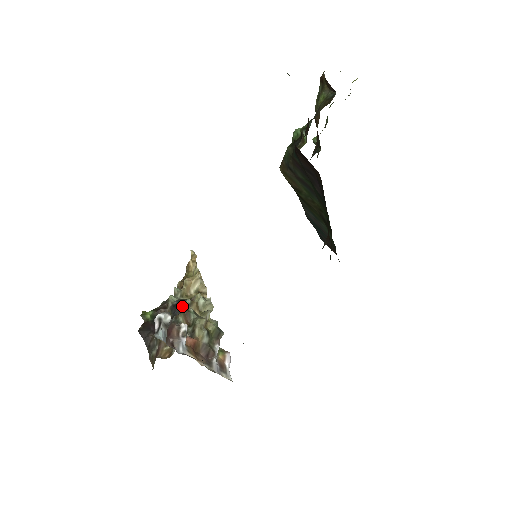
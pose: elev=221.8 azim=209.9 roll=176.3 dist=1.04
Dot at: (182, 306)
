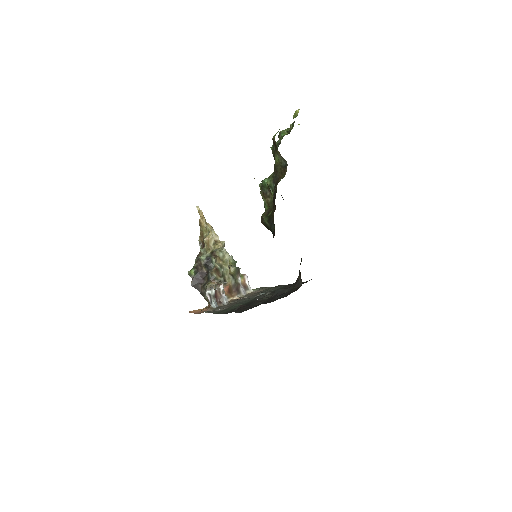
Dot at: (211, 263)
